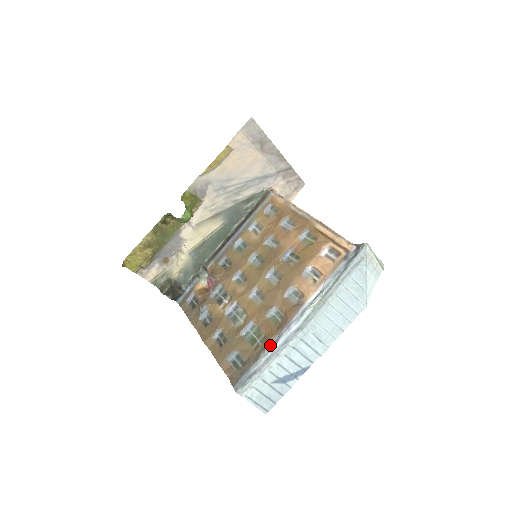
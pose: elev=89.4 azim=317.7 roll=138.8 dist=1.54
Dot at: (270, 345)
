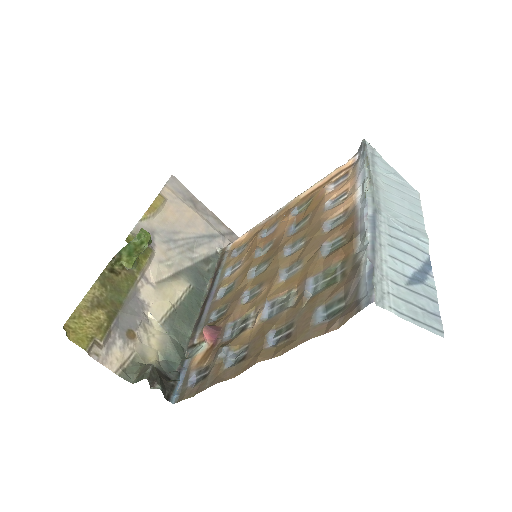
Dot at: (359, 247)
